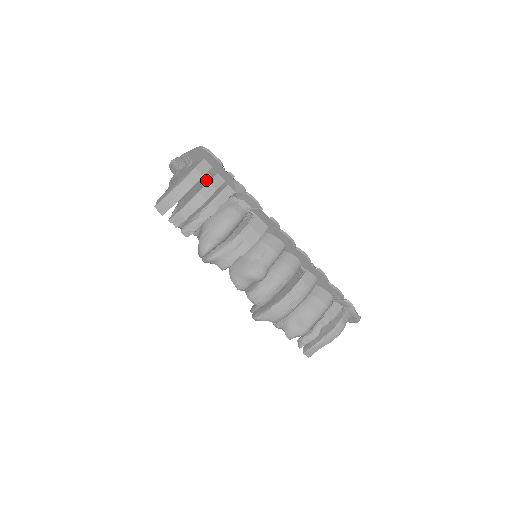
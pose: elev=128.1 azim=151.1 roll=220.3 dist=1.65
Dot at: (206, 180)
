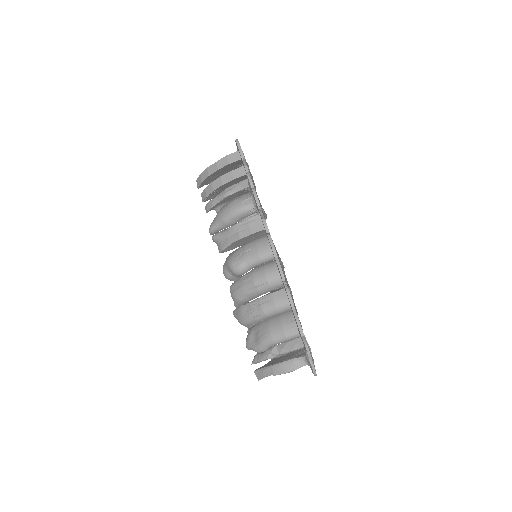
Dot at: occluded
